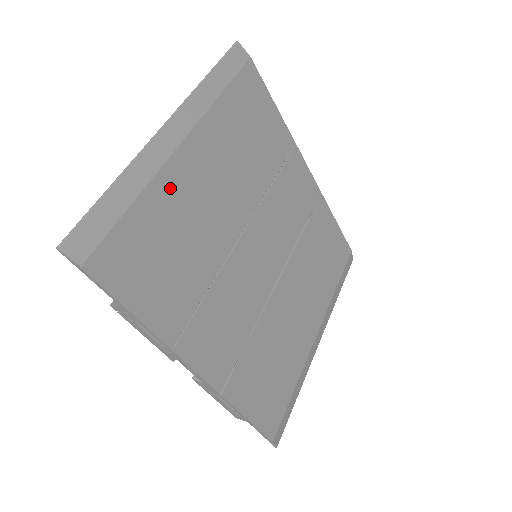
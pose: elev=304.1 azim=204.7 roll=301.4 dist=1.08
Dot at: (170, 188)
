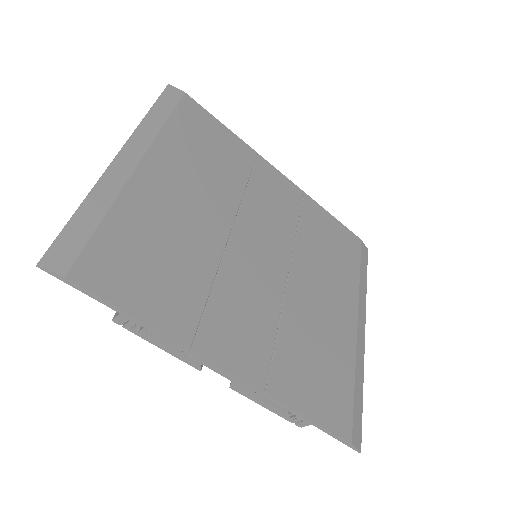
Dot at: (139, 201)
